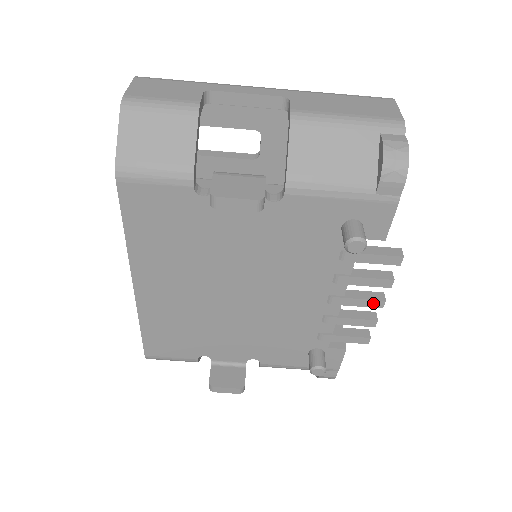
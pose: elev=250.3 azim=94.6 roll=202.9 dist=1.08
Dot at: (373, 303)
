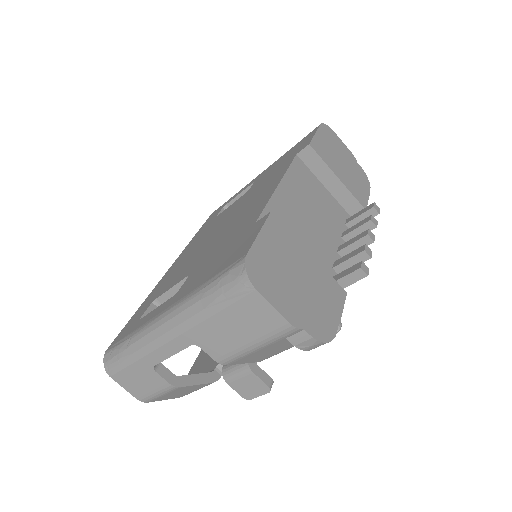
Dot at: occluded
